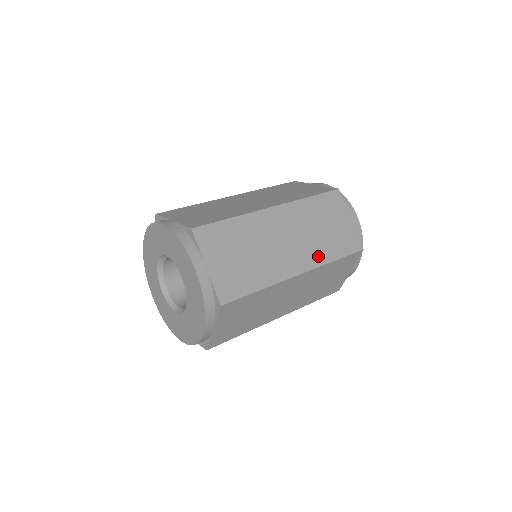
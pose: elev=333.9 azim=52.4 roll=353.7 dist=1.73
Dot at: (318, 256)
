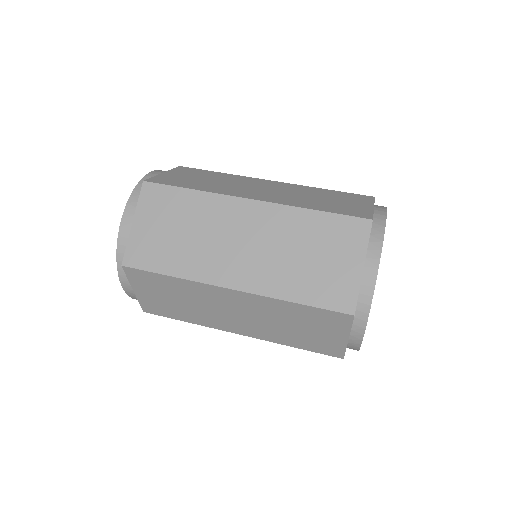
Dot at: (270, 336)
